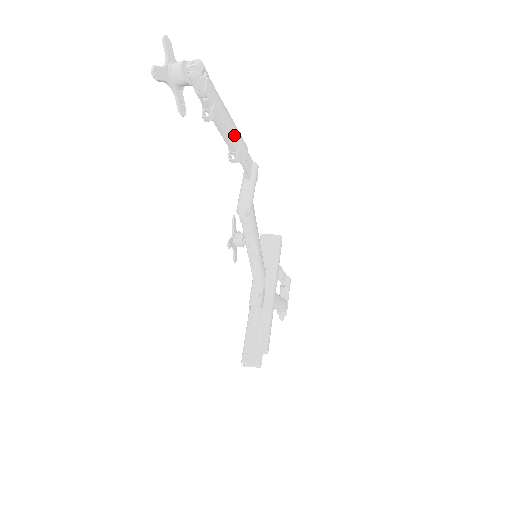
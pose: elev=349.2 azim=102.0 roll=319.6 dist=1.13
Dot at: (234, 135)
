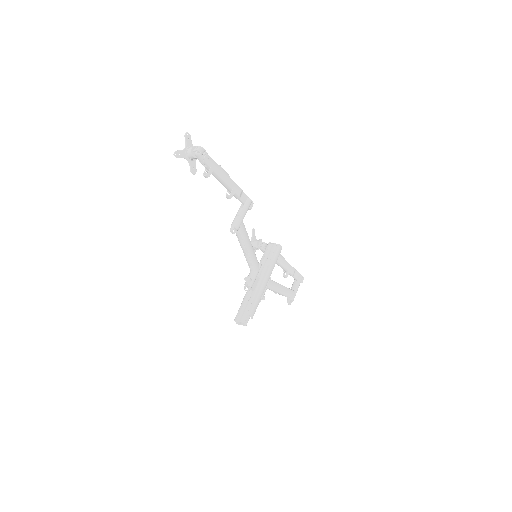
Dot at: (228, 184)
